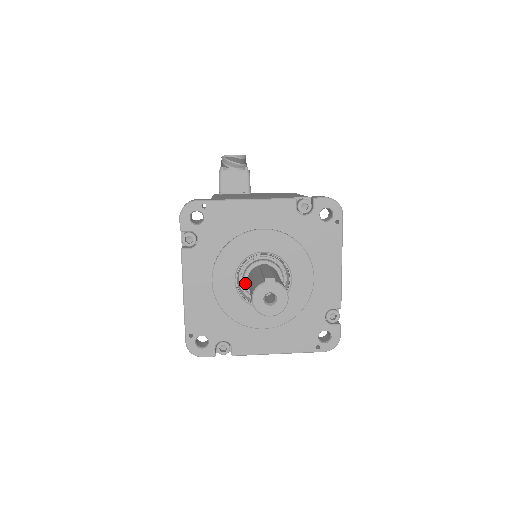
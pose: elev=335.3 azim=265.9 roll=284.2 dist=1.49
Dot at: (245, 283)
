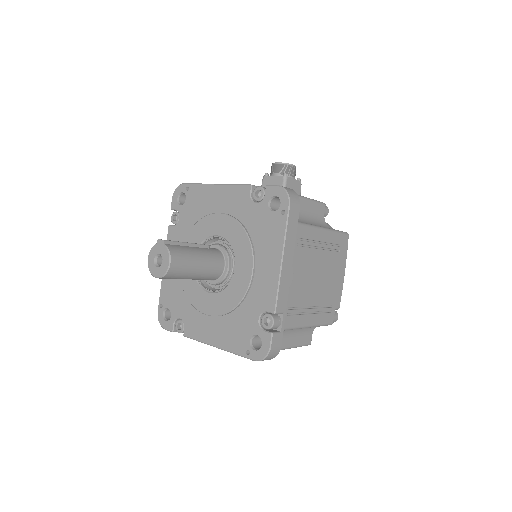
Dot at: occluded
